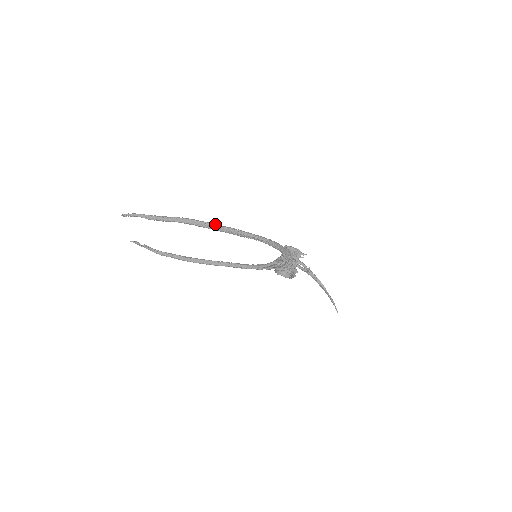
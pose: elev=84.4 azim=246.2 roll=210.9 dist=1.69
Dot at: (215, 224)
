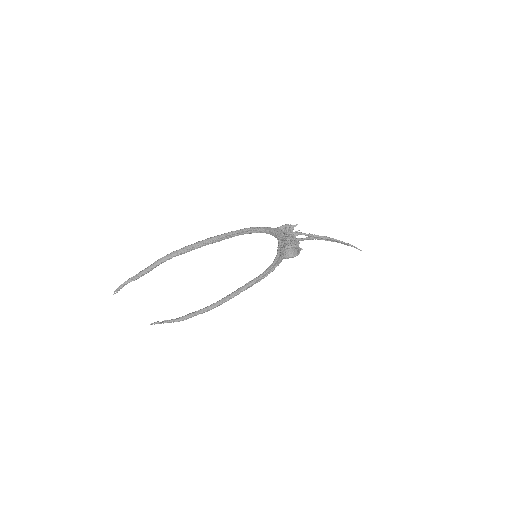
Dot at: (192, 244)
